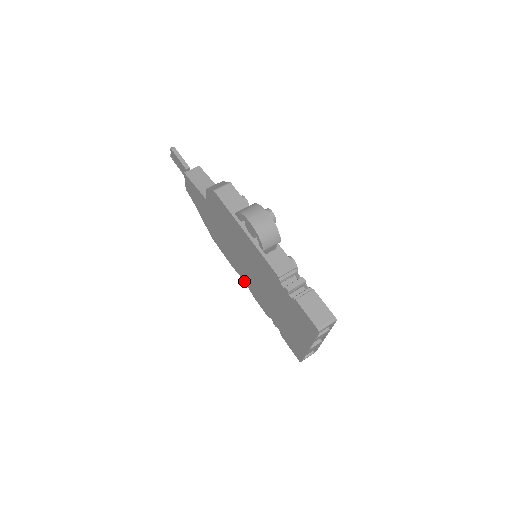
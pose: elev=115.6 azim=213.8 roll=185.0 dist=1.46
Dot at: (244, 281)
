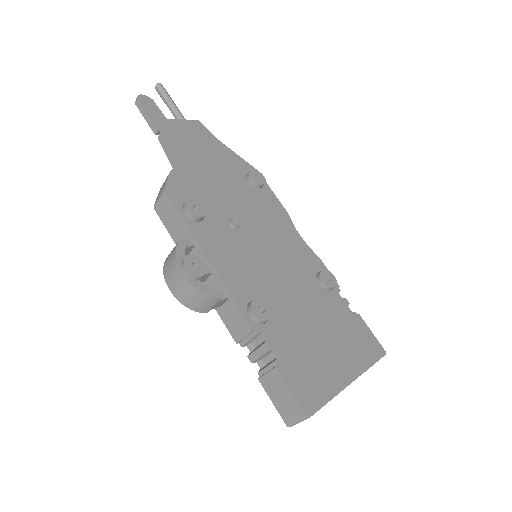
Dot at: occluded
